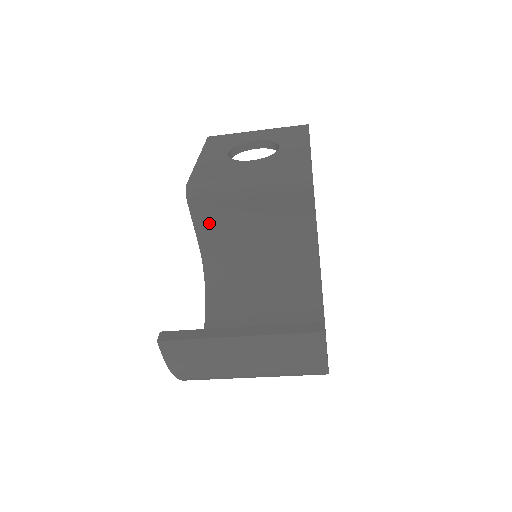
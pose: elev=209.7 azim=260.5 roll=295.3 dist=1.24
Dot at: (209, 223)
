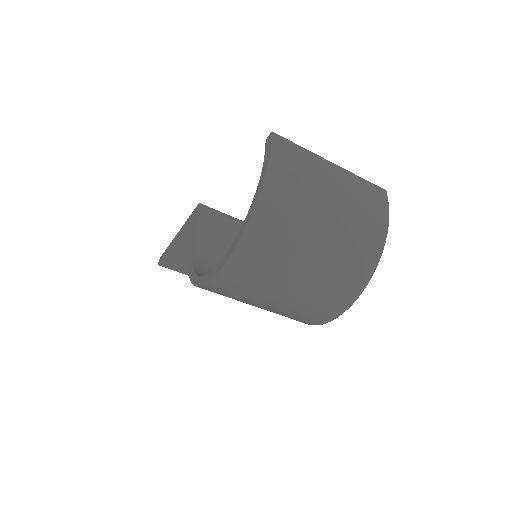
Dot at: (211, 231)
